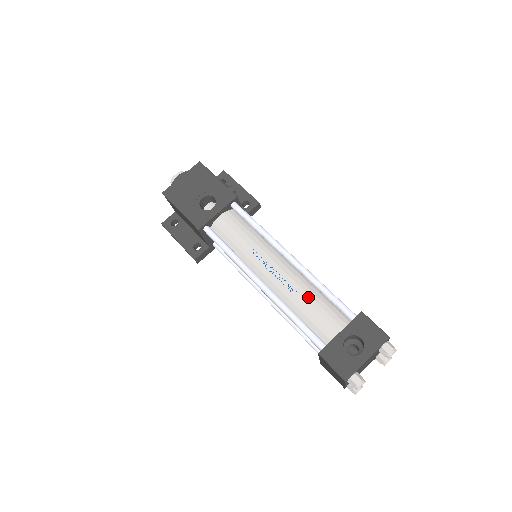
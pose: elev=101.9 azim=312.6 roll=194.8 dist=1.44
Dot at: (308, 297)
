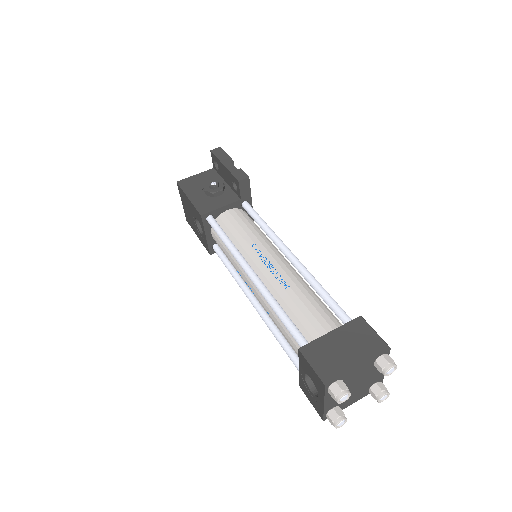
Dot at: (276, 321)
